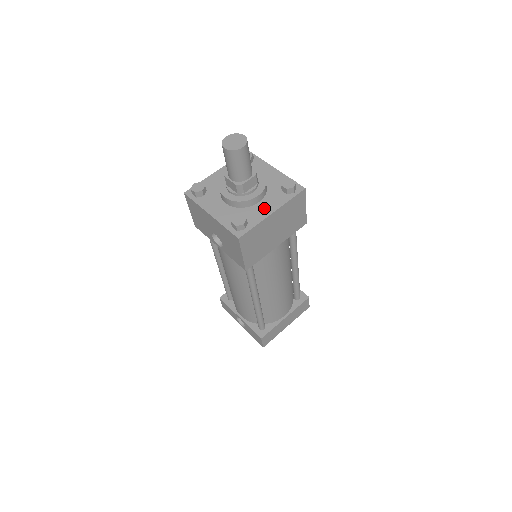
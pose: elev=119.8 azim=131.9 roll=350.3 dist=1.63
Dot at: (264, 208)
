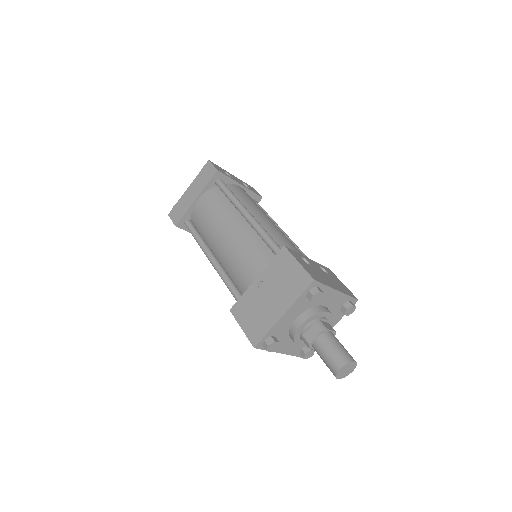
Dot at: occluded
